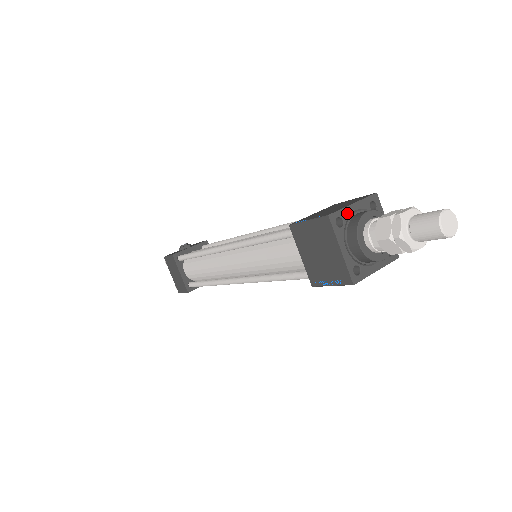
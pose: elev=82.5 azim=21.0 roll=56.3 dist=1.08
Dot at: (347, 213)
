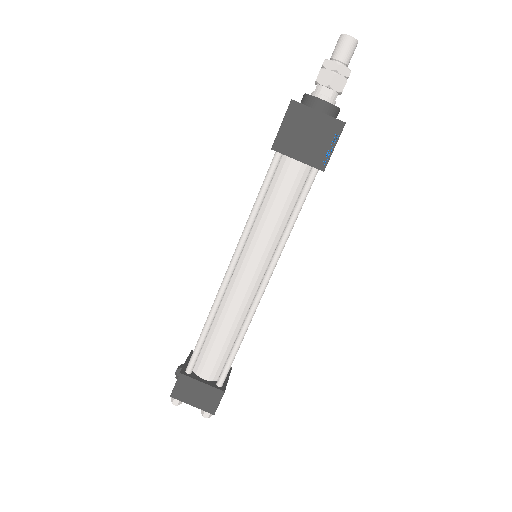
Dot at: occluded
